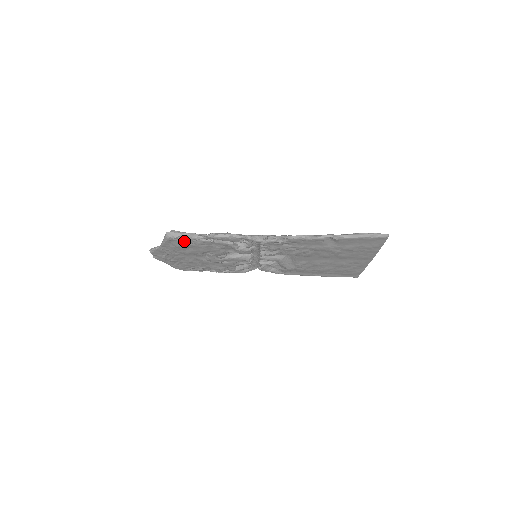
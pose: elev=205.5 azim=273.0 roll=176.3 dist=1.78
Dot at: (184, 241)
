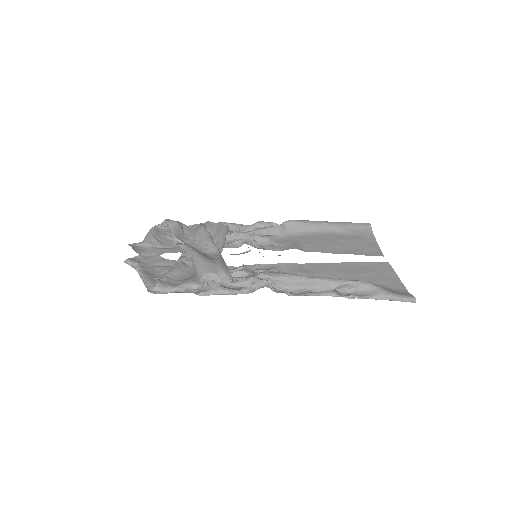
Dot at: occluded
